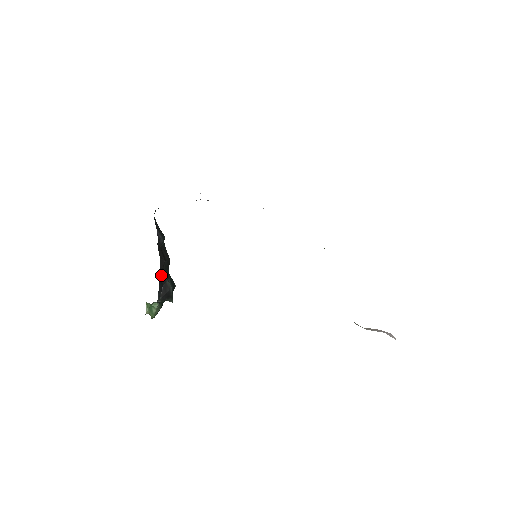
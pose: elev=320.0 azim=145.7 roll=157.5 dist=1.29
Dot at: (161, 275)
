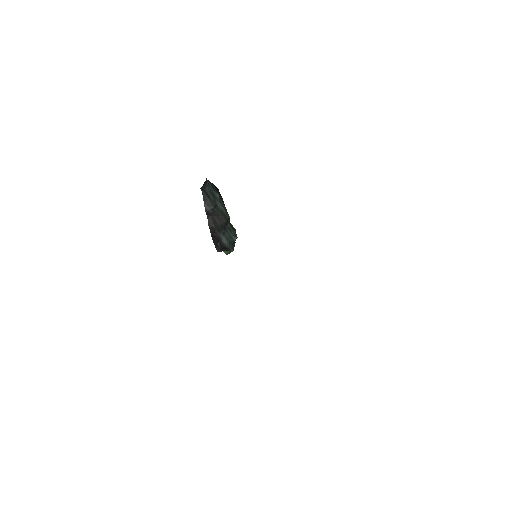
Dot at: (214, 237)
